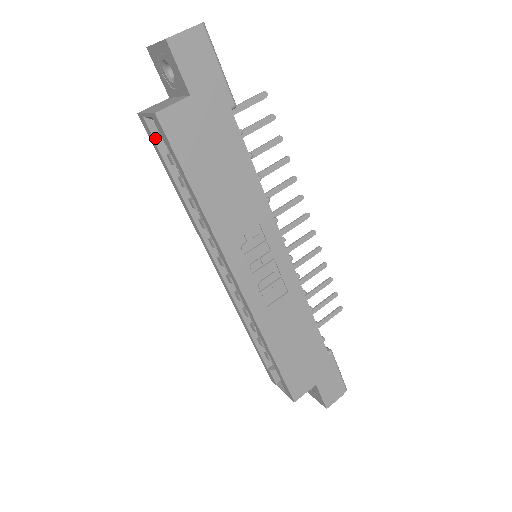
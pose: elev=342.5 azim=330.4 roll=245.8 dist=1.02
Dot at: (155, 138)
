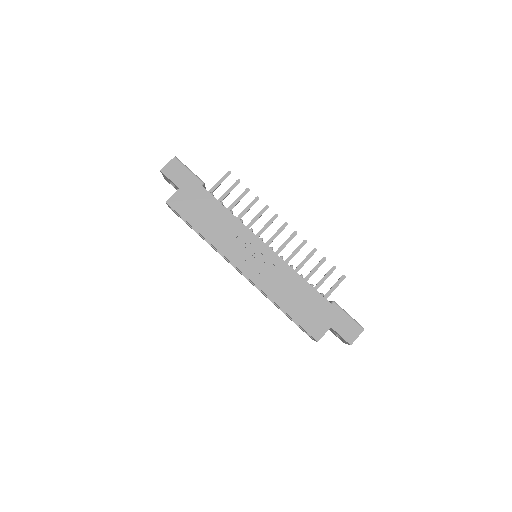
Dot at: occluded
